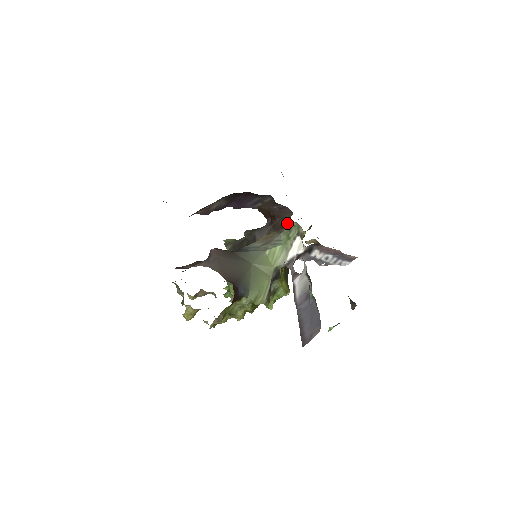
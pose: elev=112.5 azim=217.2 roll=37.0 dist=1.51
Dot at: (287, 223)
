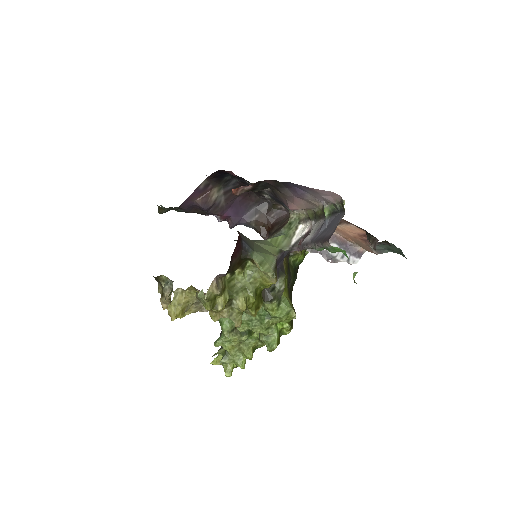
Dot at: (287, 221)
